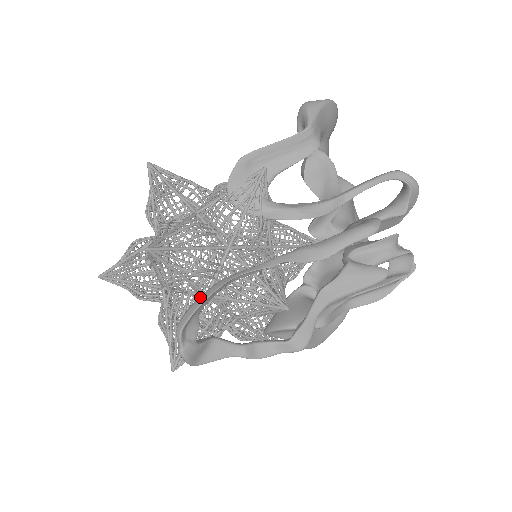
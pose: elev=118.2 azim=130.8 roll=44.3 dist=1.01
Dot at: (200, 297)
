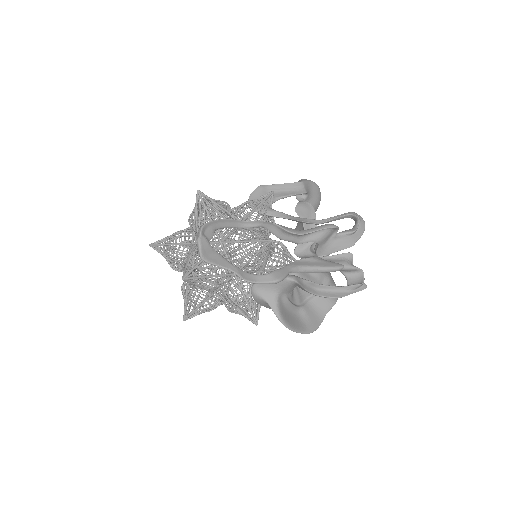
Dot at: (219, 221)
